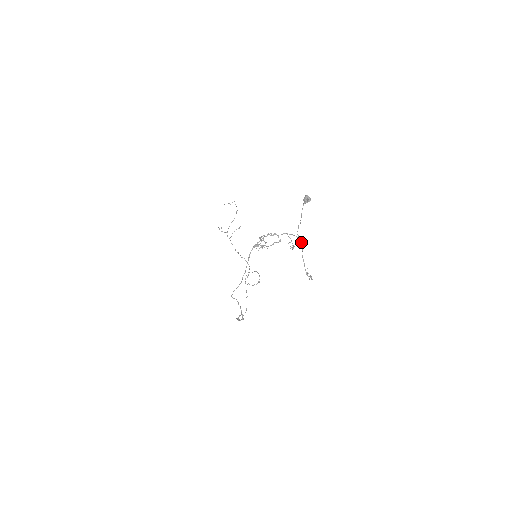
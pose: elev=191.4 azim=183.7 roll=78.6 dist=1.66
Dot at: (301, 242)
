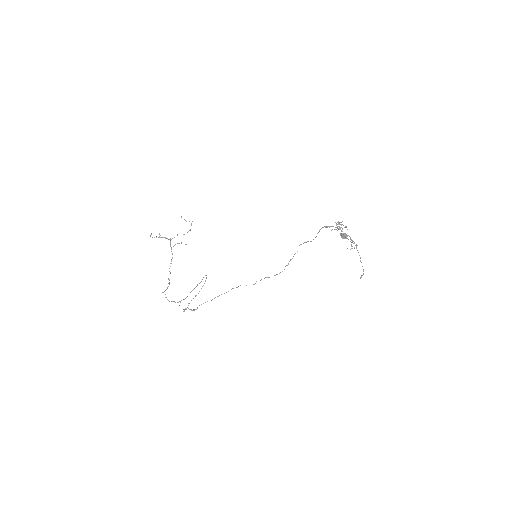
Dot at: occluded
